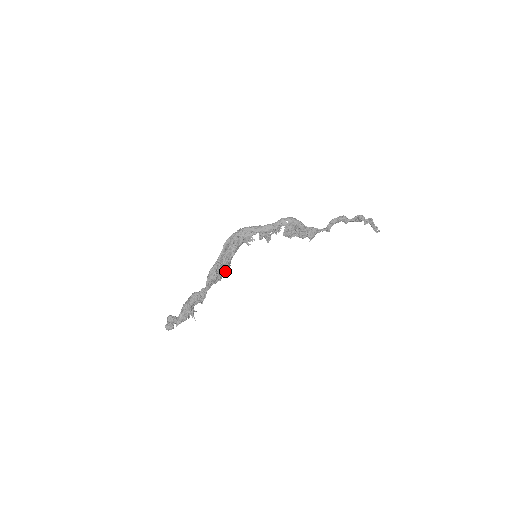
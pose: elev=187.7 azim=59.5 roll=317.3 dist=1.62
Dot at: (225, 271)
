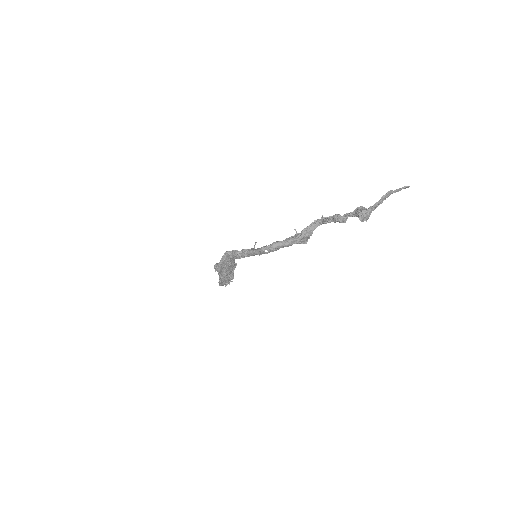
Dot at: (232, 277)
